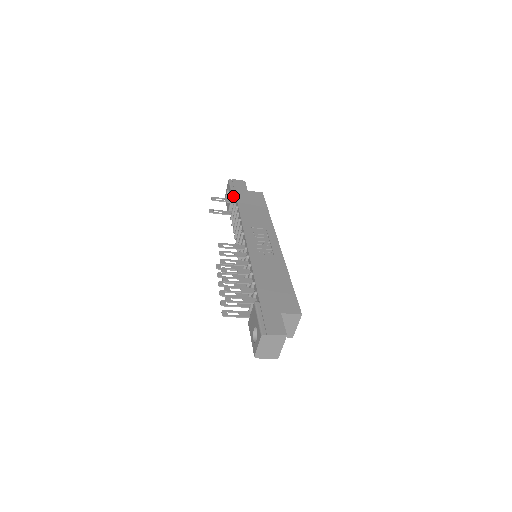
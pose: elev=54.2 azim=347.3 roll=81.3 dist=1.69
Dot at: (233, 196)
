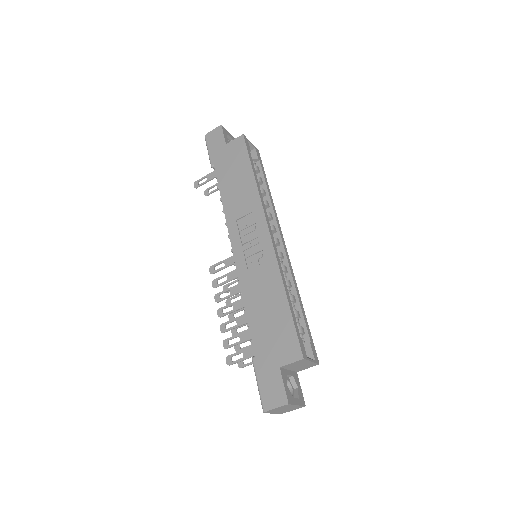
Dot at: (213, 167)
